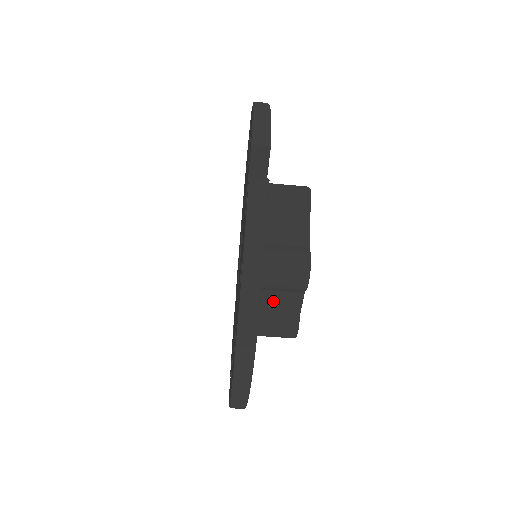
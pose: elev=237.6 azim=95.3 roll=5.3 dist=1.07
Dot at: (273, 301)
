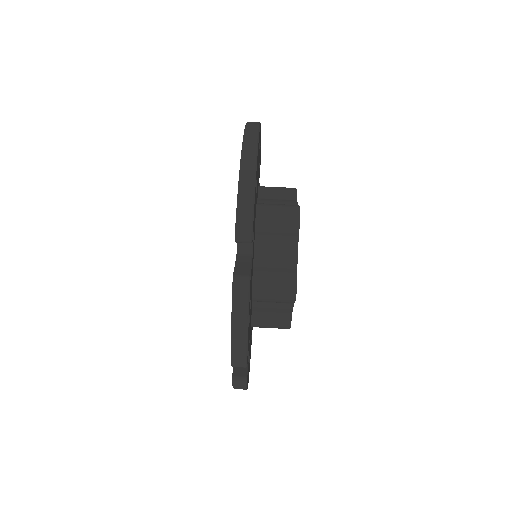
Dot at: (273, 201)
